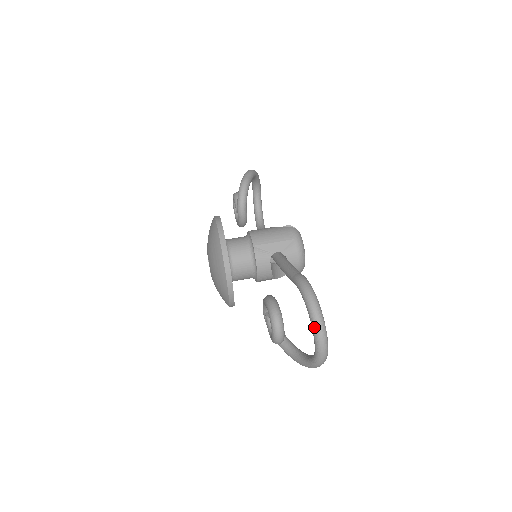
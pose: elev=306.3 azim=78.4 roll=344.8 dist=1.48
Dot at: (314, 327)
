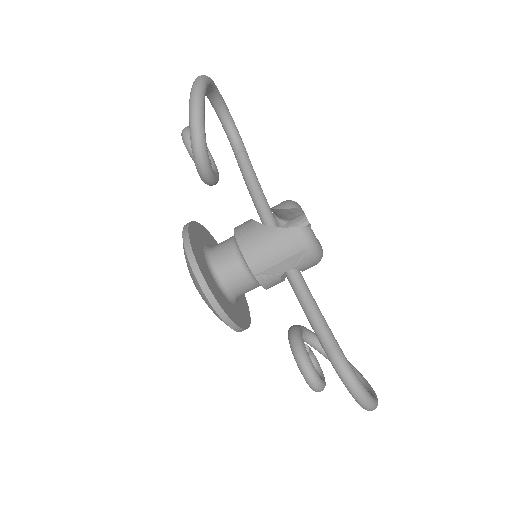
Dot at: (363, 408)
